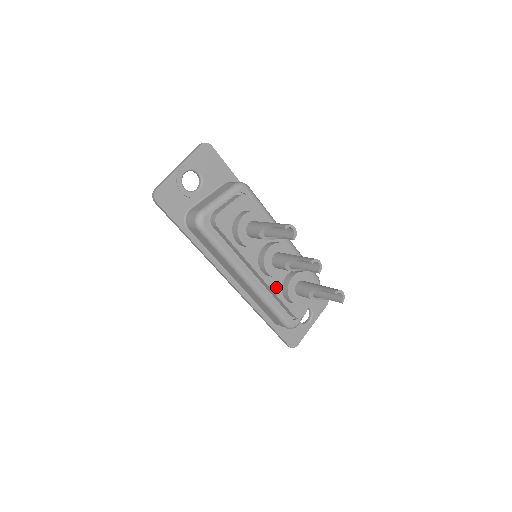
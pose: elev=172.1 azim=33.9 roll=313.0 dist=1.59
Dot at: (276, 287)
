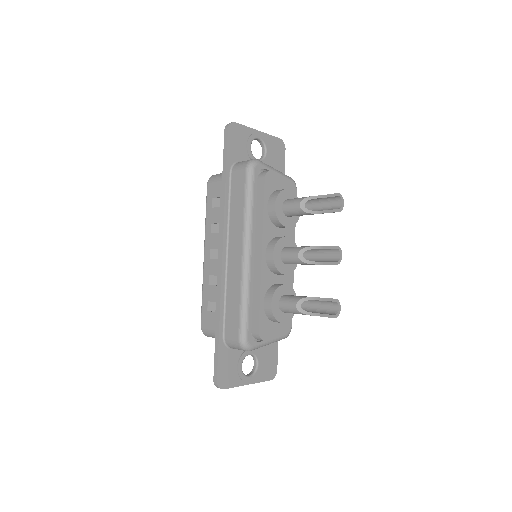
Dot at: (265, 282)
